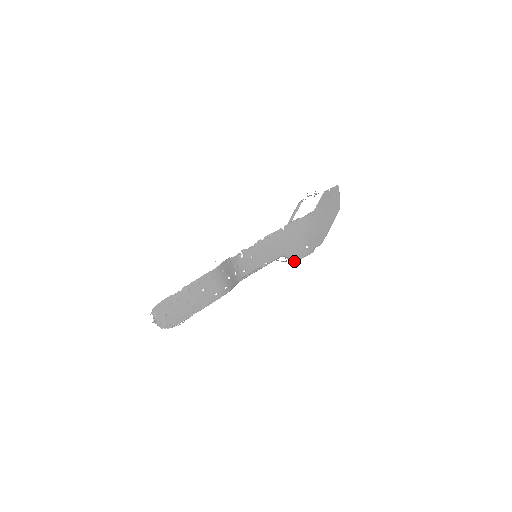
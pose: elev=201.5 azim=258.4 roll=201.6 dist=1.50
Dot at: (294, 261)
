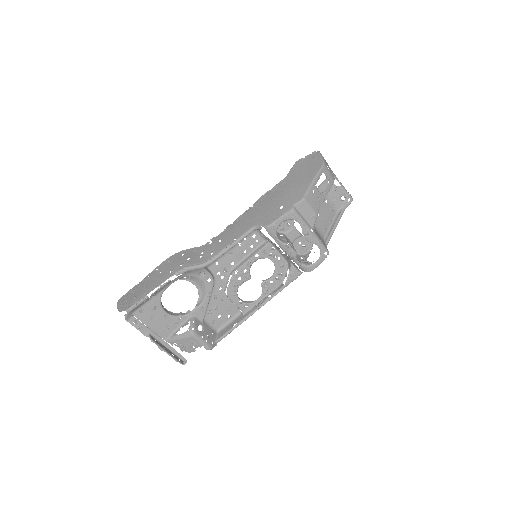
Dot at: (271, 227)
